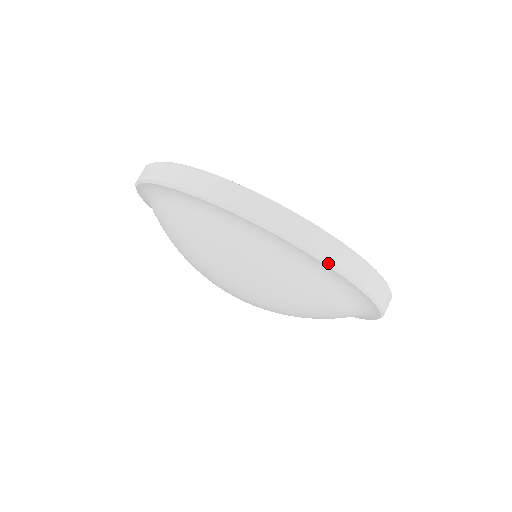
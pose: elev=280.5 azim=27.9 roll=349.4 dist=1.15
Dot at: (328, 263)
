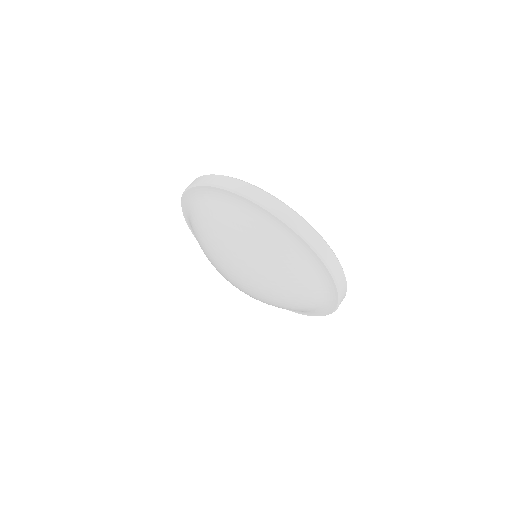
Dot at: (293, 228)
